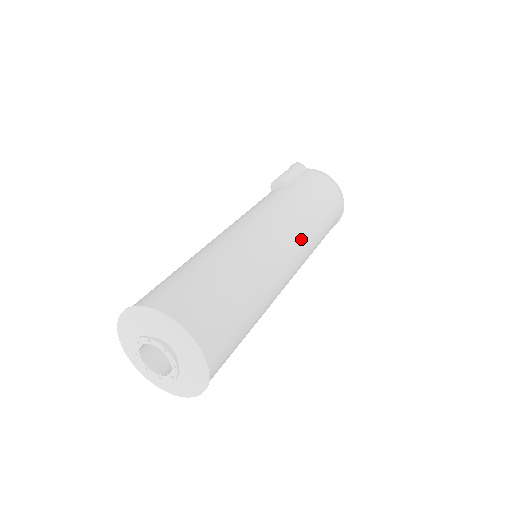
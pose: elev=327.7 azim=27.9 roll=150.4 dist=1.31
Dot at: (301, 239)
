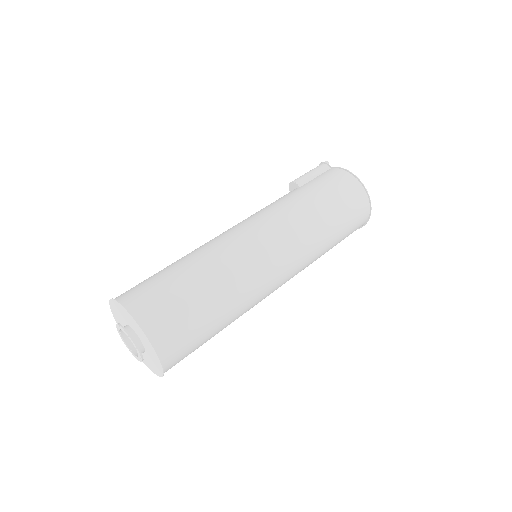
Dot at: (293, 239)
